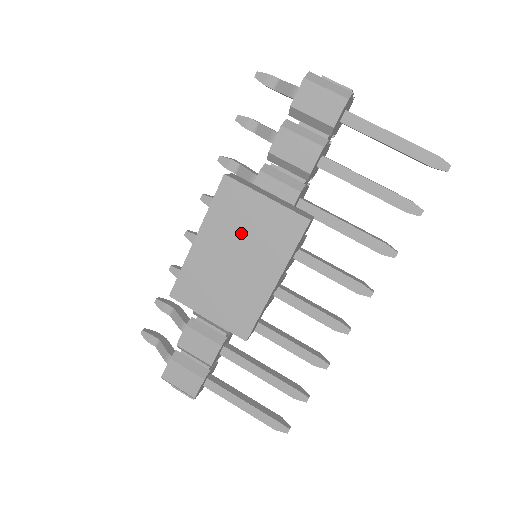
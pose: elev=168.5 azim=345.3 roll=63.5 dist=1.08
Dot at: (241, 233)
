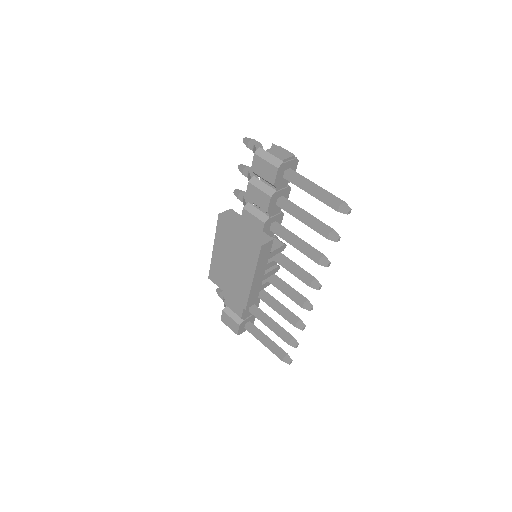
Dot at: (232, 248)
